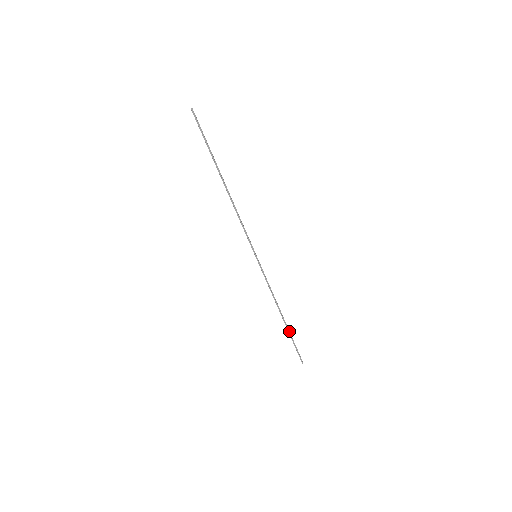
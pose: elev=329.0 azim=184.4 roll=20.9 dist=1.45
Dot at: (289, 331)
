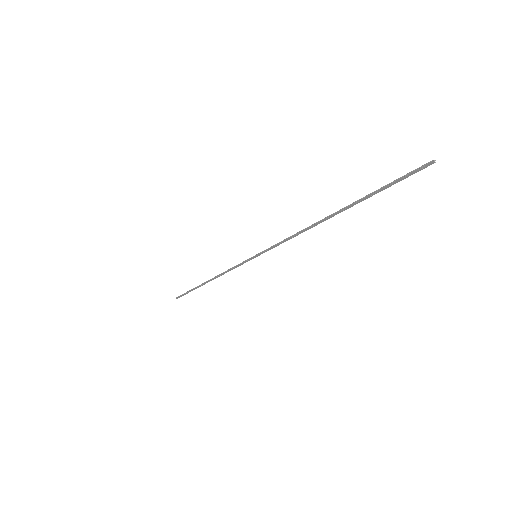
Dot at: (198, 287)
